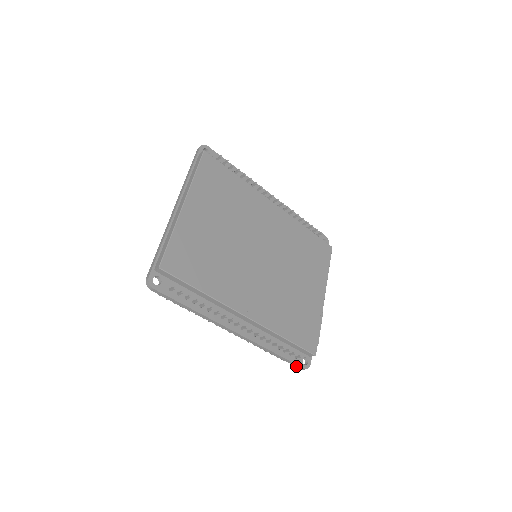
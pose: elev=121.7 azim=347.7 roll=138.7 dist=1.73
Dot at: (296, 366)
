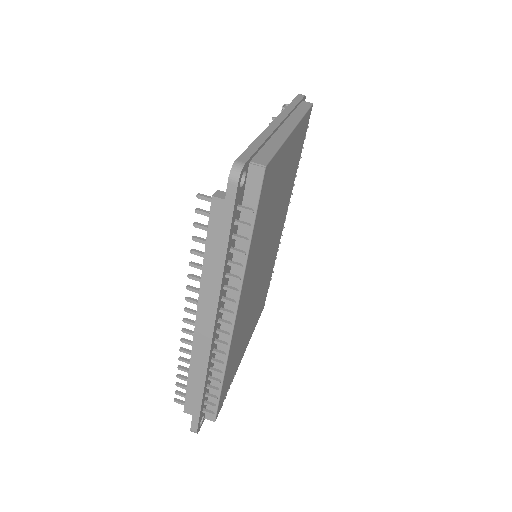
Dot at: (193, 422)
